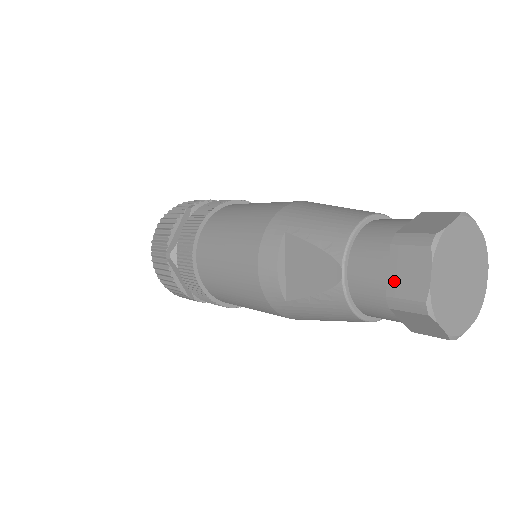
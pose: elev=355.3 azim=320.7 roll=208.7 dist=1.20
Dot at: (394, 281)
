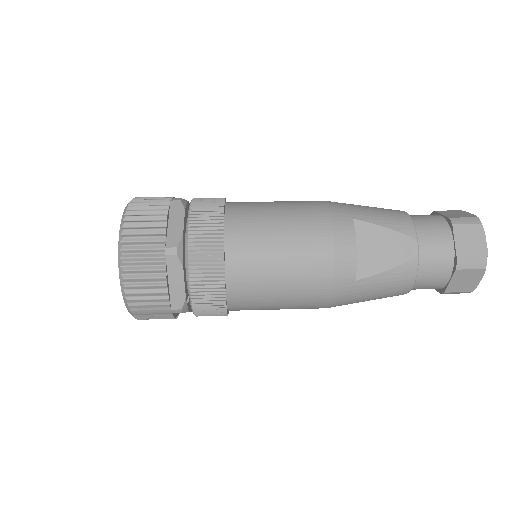
Dot at: (461, 249)
